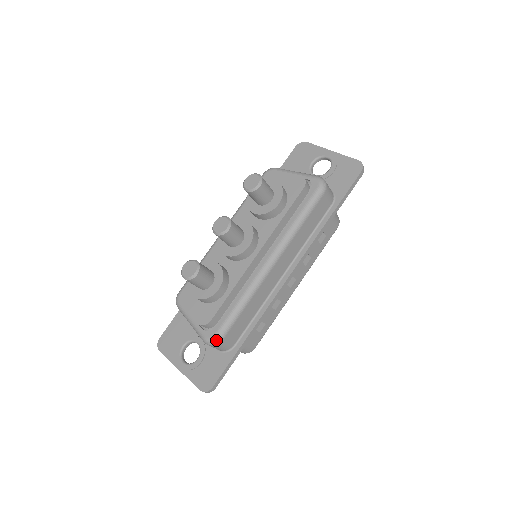
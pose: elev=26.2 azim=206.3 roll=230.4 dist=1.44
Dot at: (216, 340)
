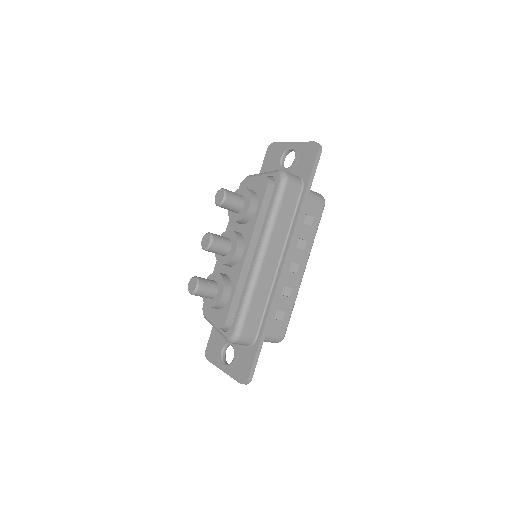
Dot at: (235, 337)
